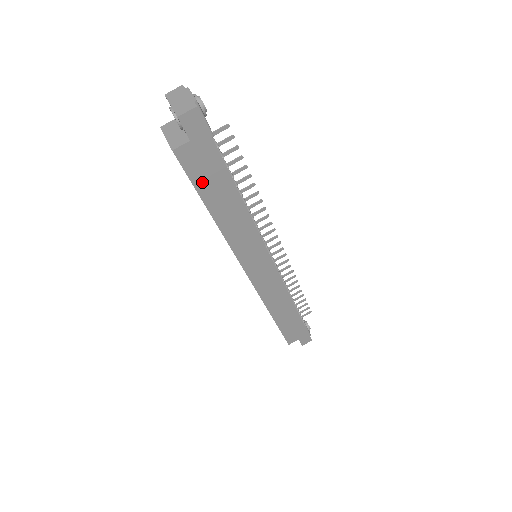
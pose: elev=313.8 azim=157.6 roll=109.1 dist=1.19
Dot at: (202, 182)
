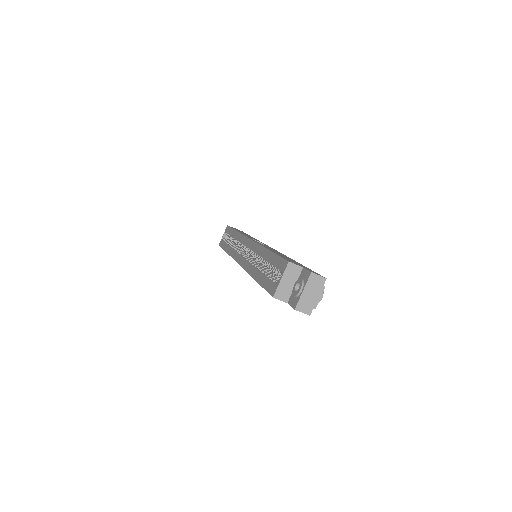
Dot at: occluded
